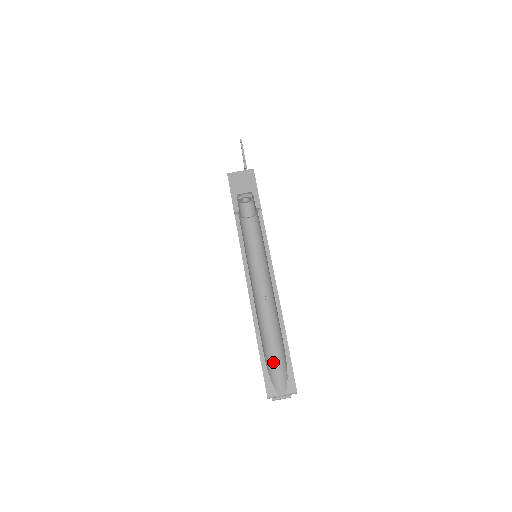
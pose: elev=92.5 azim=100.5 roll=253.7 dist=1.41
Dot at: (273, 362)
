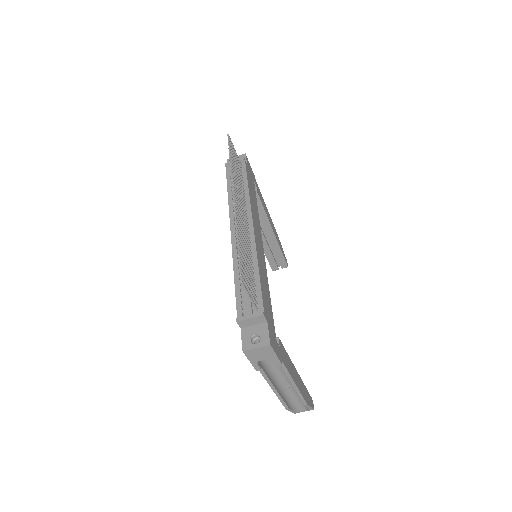
Dot at: (297, 404)
